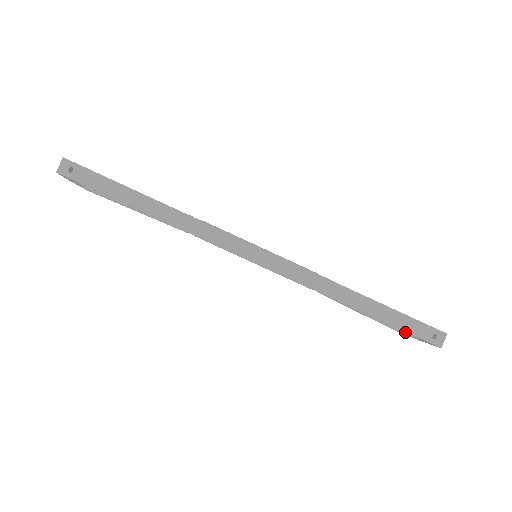
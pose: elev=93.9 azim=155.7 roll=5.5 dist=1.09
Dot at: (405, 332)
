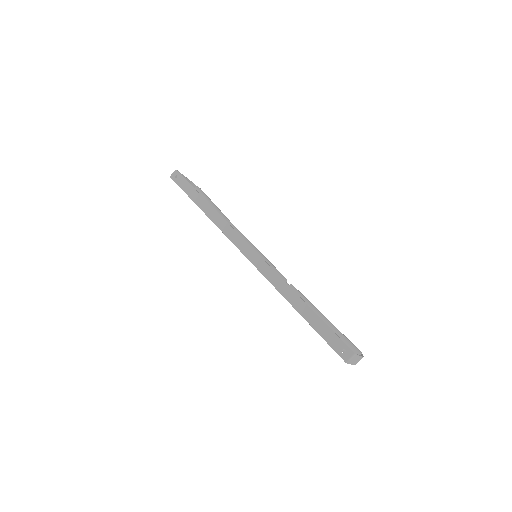
Dot at: occluded
